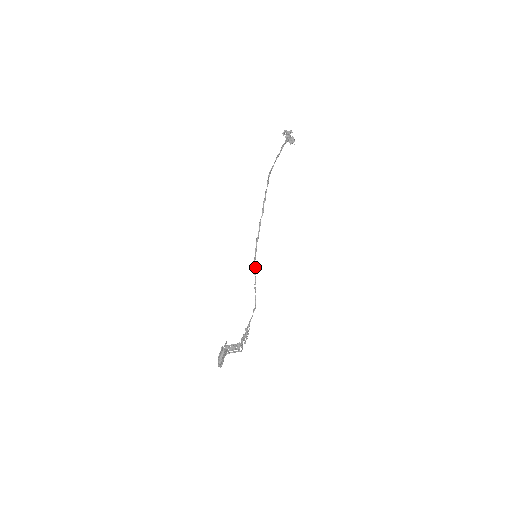
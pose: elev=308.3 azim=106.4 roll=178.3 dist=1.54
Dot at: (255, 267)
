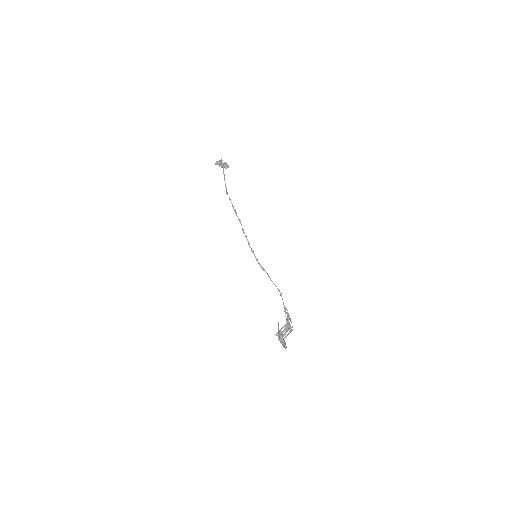
Dot at: (260, 265)
